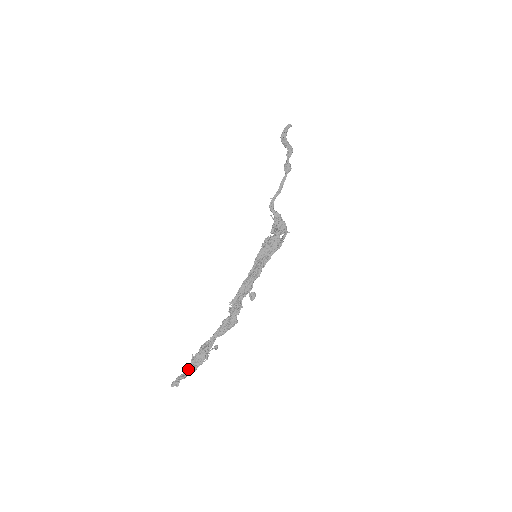
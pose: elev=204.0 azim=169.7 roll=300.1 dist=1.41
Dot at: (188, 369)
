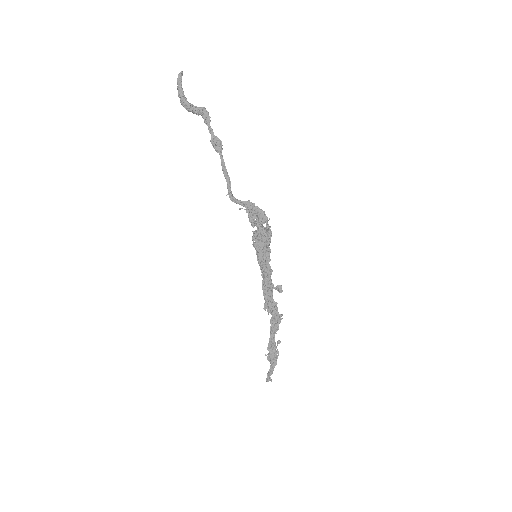
Dot at: (270, 366)
